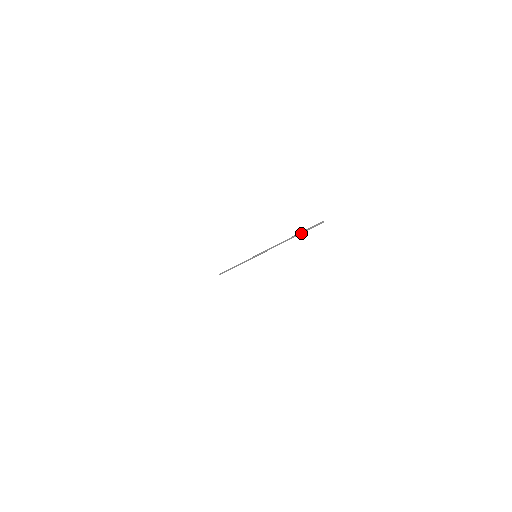
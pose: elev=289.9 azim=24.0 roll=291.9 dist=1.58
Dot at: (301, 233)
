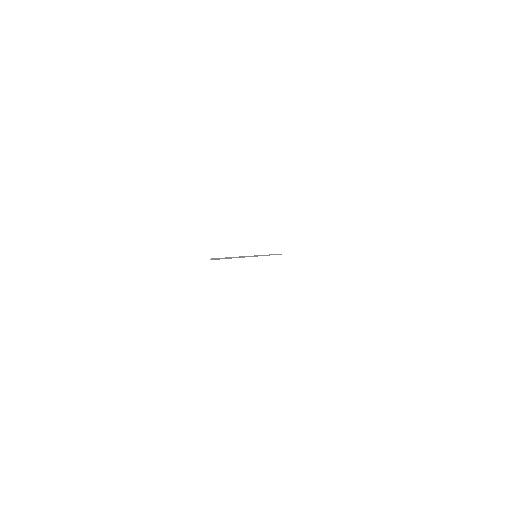
Dot at: (225, 258)
